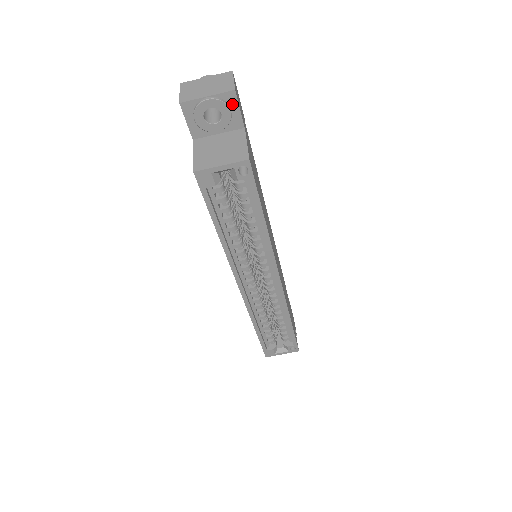
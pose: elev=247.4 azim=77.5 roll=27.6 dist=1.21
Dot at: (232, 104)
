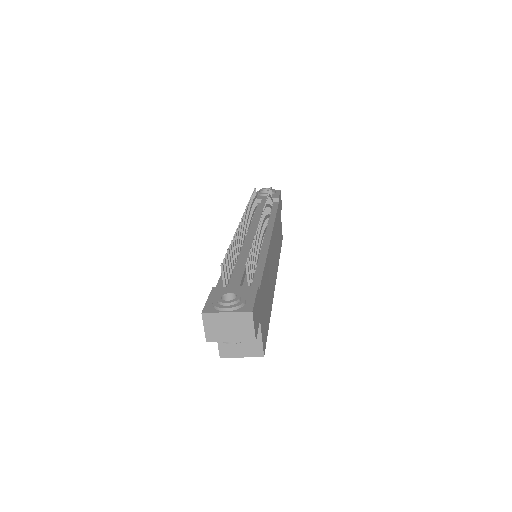
Dot at: occluded
